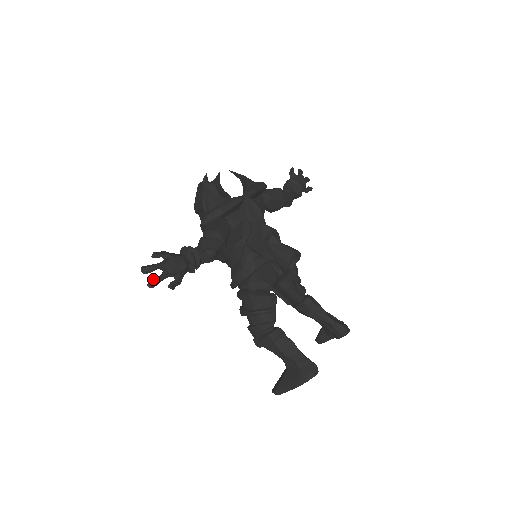
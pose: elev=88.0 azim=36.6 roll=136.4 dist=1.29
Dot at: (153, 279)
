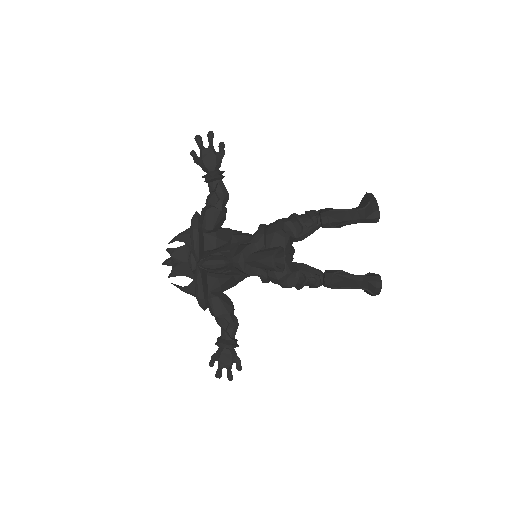
Dot at: (227, 376)
